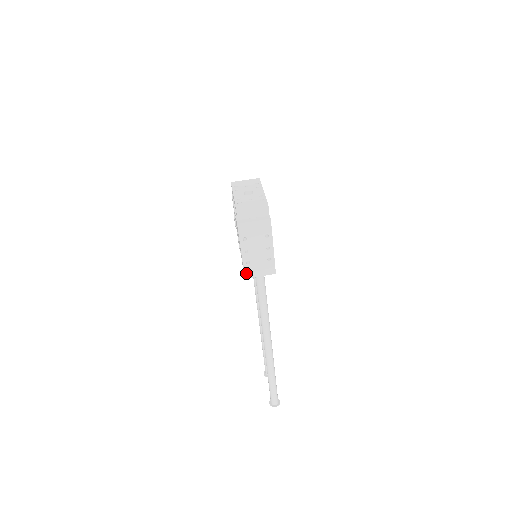
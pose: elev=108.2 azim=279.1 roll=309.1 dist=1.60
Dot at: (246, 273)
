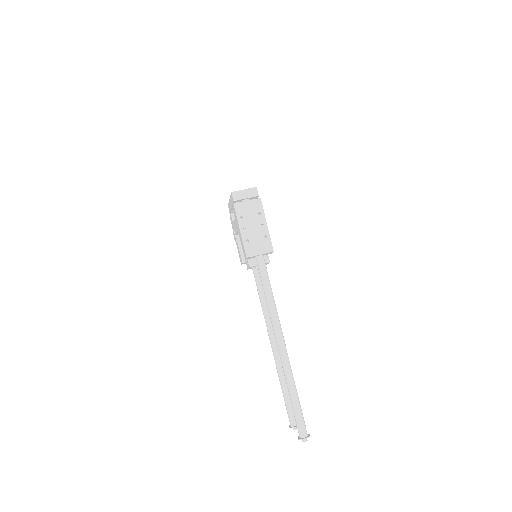
Dot at: (247, 252)
